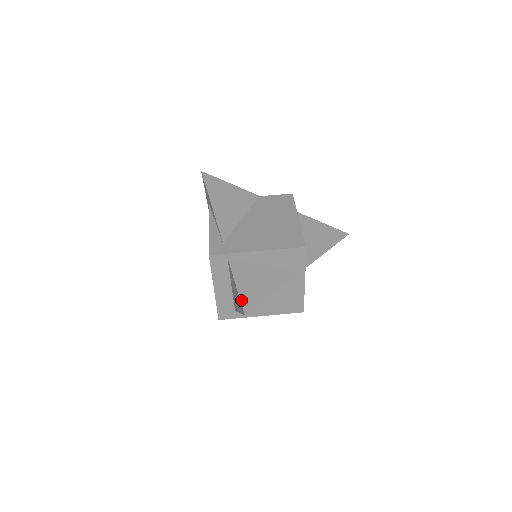
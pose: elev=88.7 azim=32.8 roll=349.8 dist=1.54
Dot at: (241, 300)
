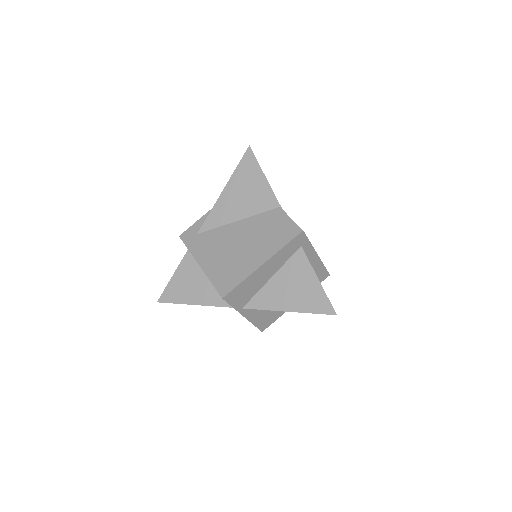
Dot at: (165, 289)
